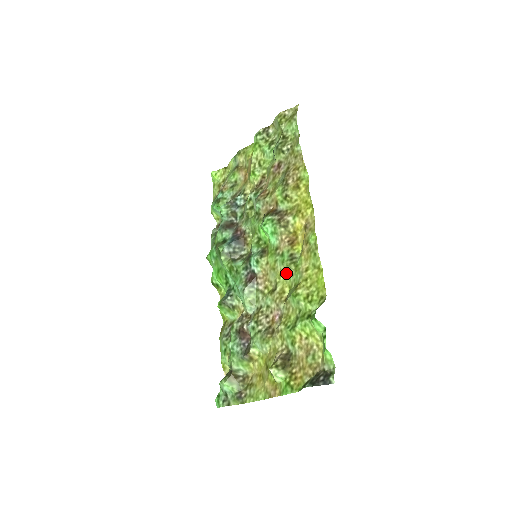
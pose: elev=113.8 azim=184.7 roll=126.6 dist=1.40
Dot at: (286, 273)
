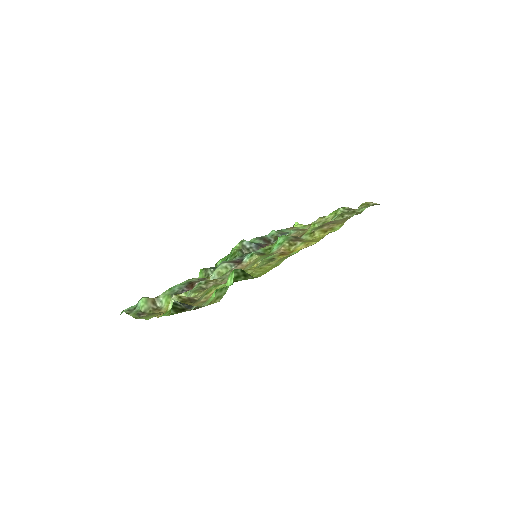
Dot at: (257, 266)
